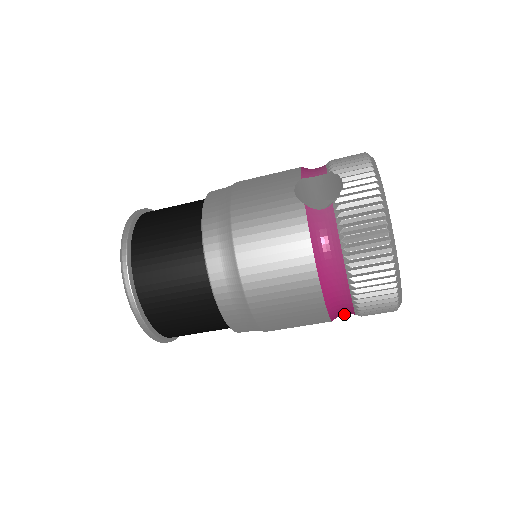
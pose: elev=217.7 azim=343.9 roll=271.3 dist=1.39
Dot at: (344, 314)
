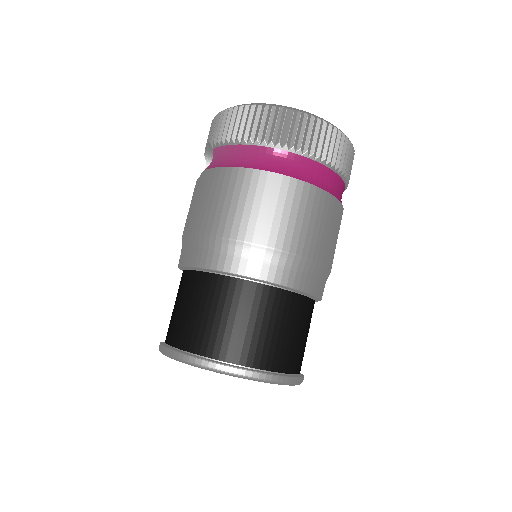
Dot at: (325, 179)
